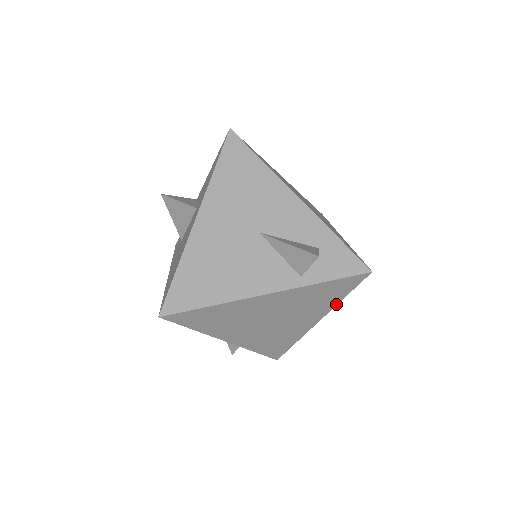
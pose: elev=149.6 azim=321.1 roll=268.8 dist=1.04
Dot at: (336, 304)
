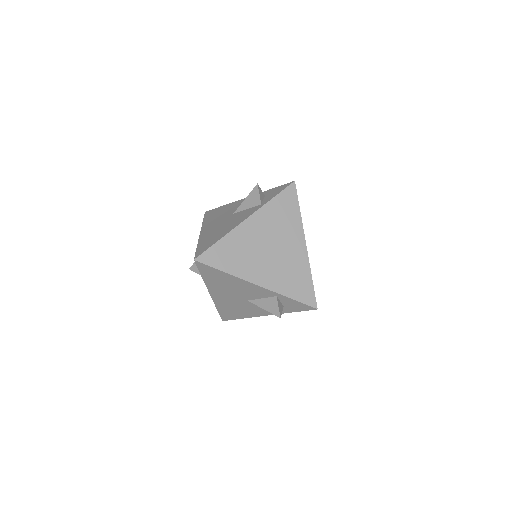
Dot at: (301, 219)
